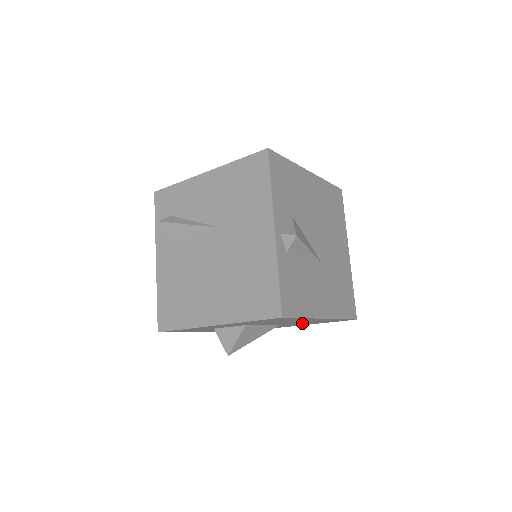
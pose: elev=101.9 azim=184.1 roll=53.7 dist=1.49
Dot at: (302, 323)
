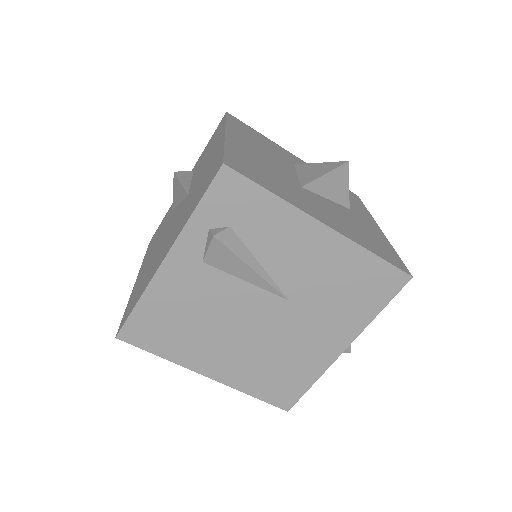
Dot at: occluded
